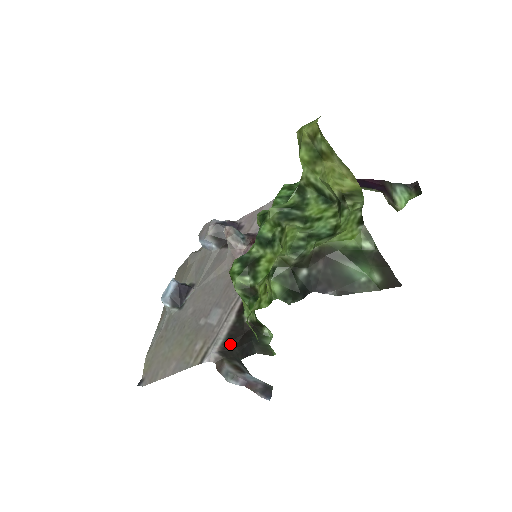
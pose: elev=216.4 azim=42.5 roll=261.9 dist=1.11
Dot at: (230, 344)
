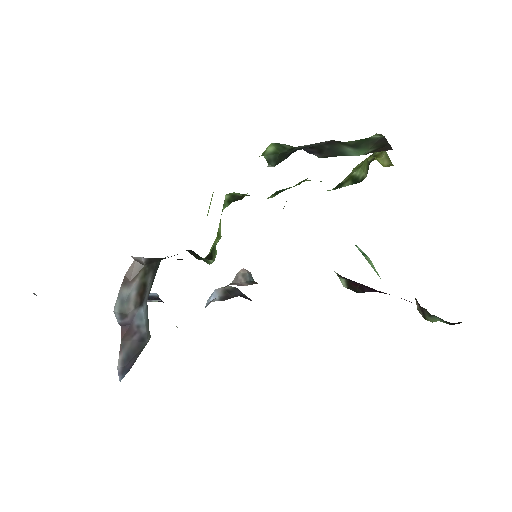
Dot at: occluded
